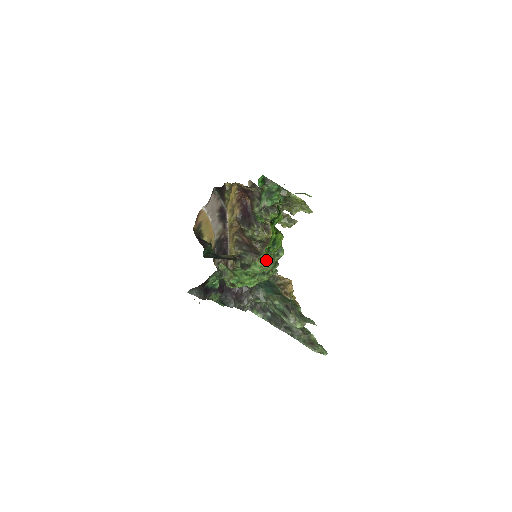
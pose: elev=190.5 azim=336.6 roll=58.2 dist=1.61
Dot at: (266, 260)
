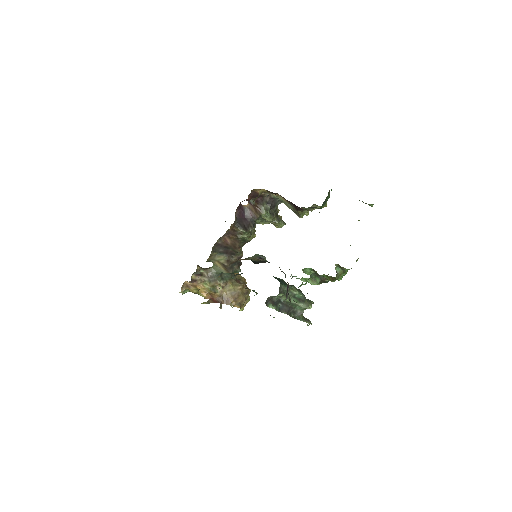
Dot at: occluded
